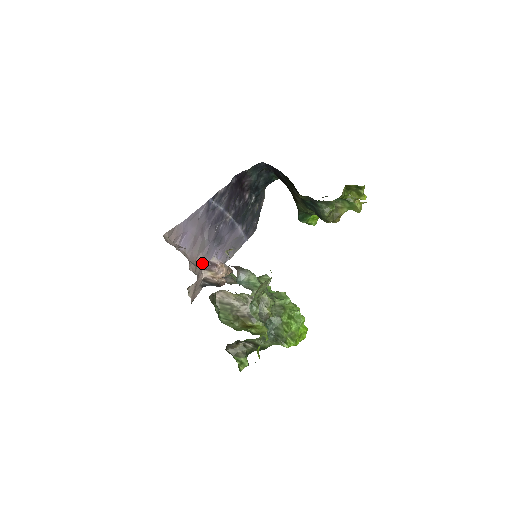
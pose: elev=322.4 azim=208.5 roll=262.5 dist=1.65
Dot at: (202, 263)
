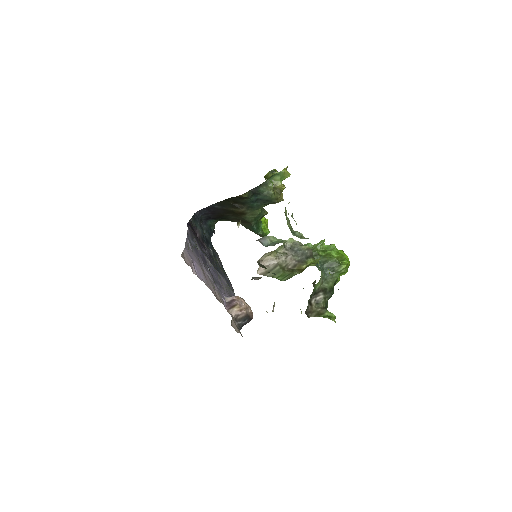
Dot at: occluded
